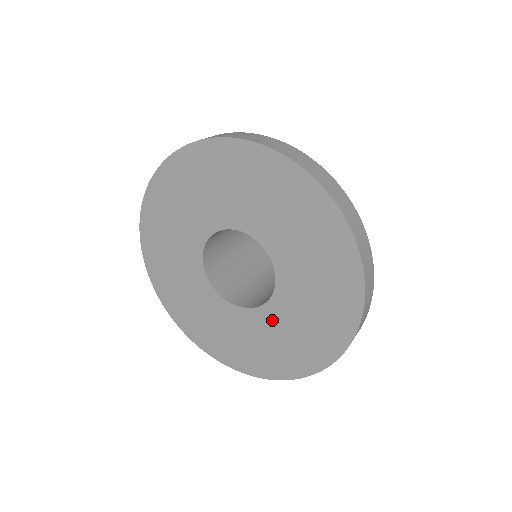
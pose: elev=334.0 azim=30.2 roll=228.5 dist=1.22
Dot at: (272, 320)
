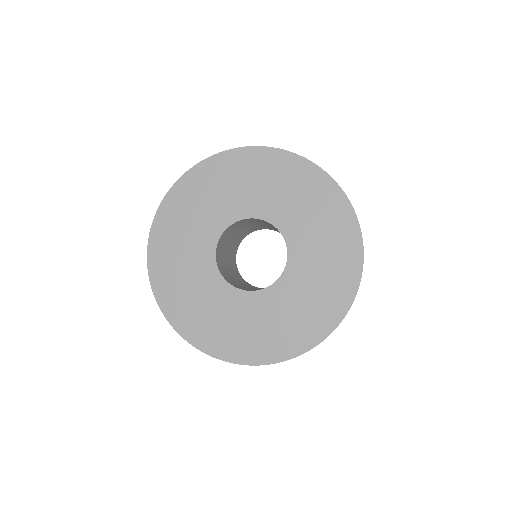
Dot at: (302, 262)
